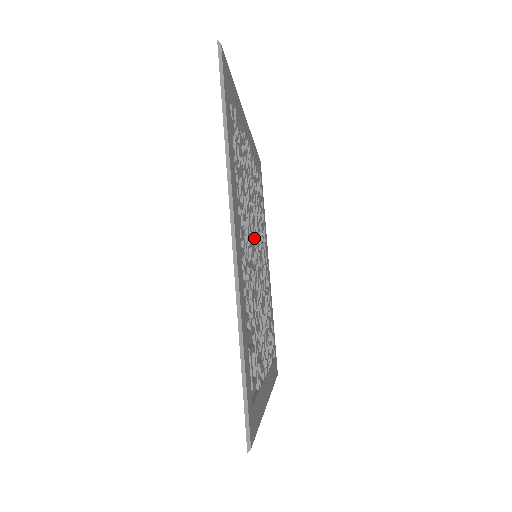
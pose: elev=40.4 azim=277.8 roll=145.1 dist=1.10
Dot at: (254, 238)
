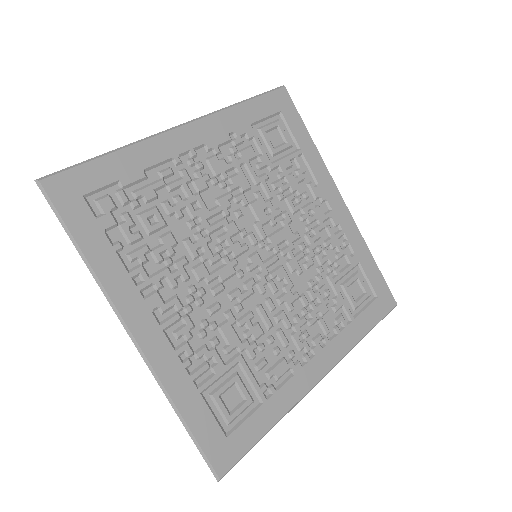
Dot at: (237, 249)
